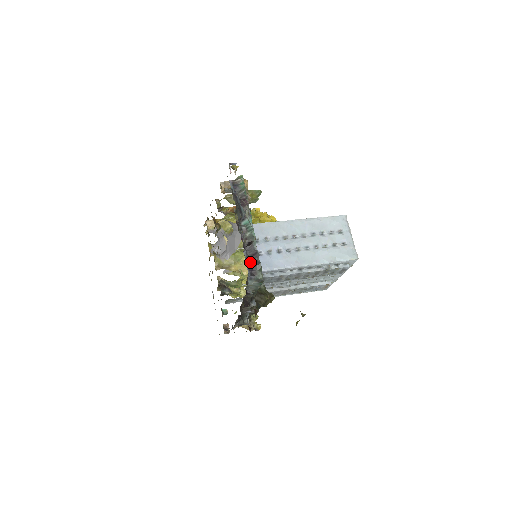
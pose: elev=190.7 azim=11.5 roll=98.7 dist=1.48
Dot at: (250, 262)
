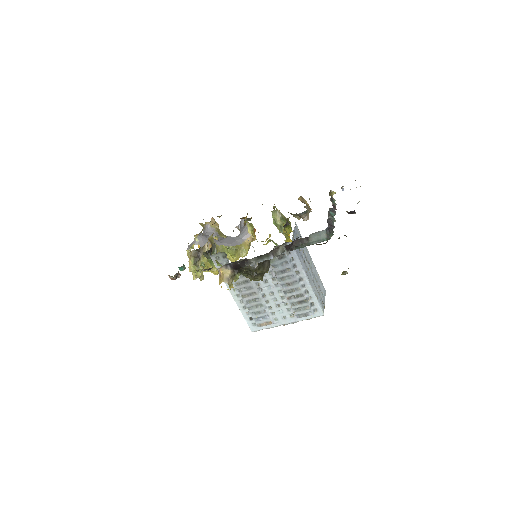
Dot at: (329, 225)
